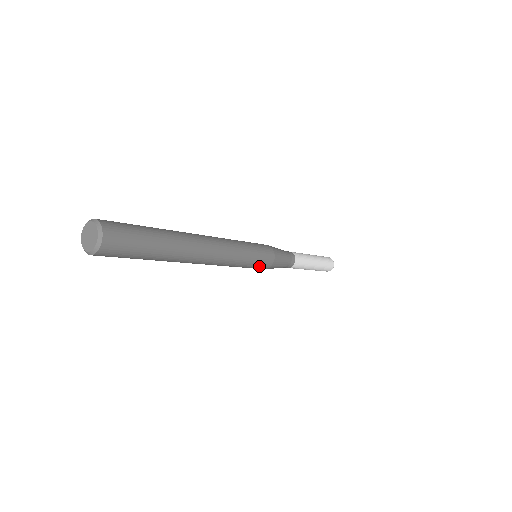
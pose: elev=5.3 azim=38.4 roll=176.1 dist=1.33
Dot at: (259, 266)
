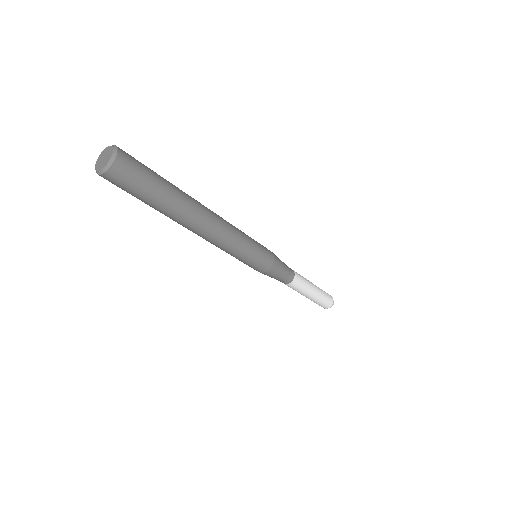
Dot at: (264, 254)
